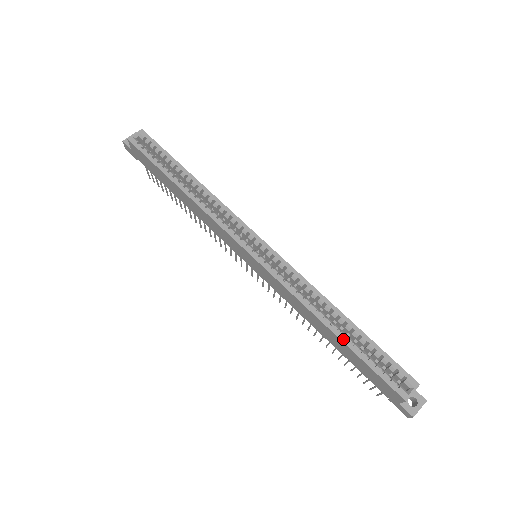
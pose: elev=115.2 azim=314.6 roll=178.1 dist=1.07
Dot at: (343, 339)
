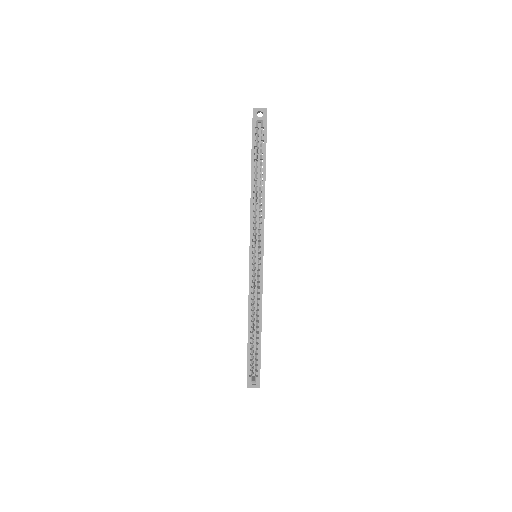
Dot at: (249, 337)
